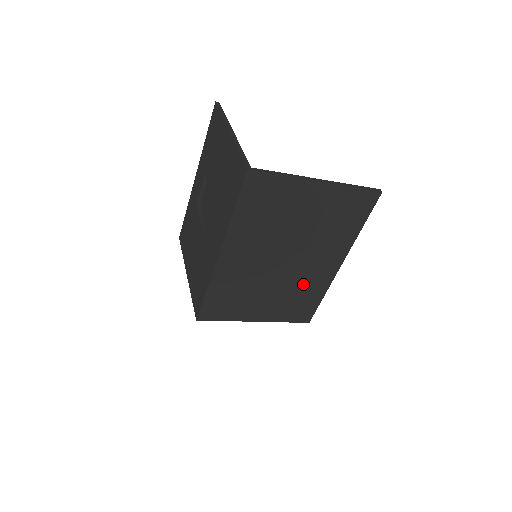
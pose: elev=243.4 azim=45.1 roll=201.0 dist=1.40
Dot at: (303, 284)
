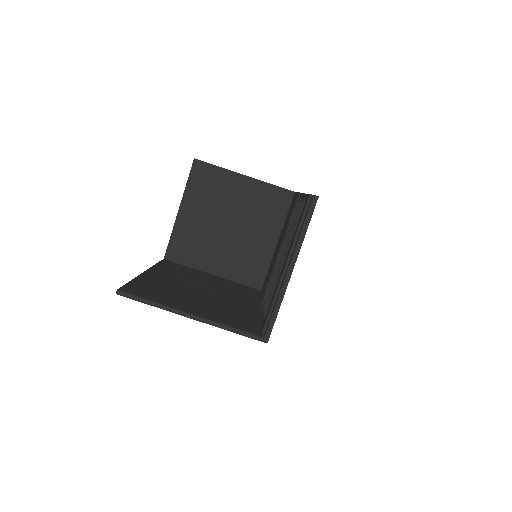
Dot at: occluded
